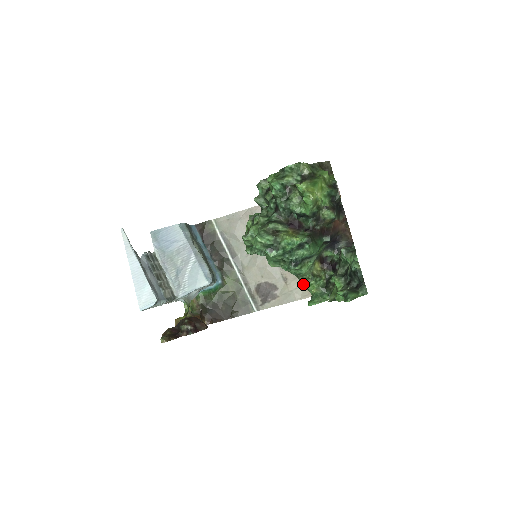
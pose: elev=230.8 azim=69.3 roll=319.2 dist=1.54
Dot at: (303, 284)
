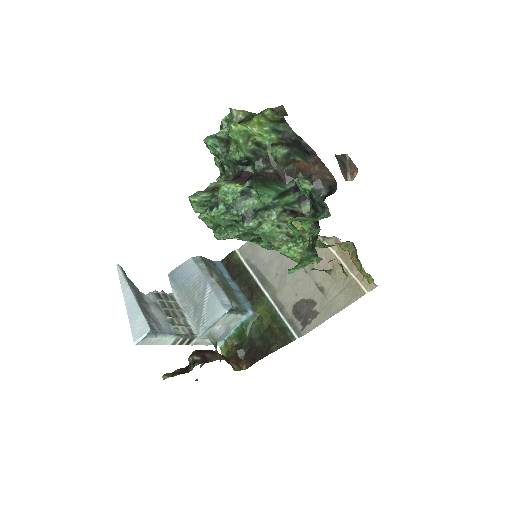
Dot at: (278, 250)
